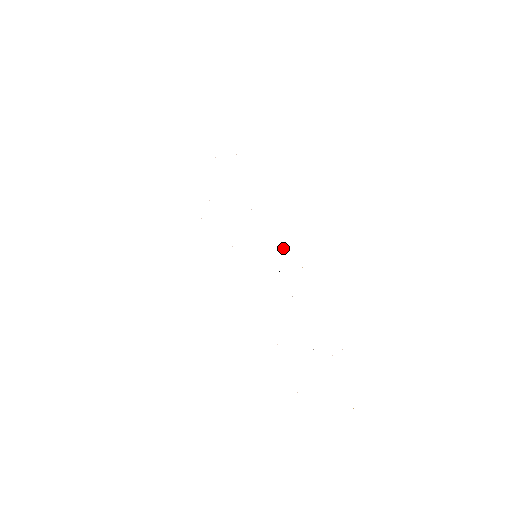
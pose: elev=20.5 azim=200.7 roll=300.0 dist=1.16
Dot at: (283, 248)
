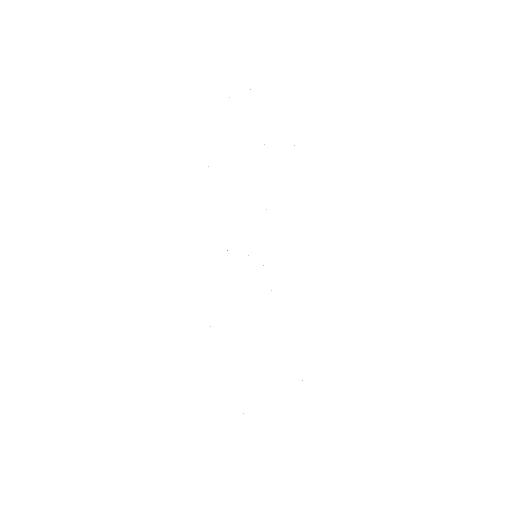
Dot at: occluded
